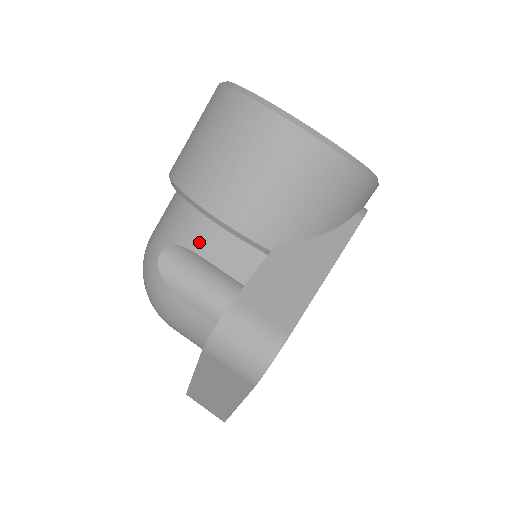
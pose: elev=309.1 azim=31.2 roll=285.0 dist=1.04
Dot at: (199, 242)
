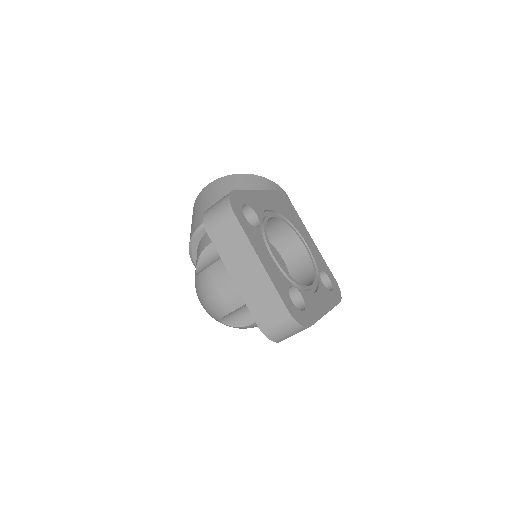
Dot at: (205, 244)
